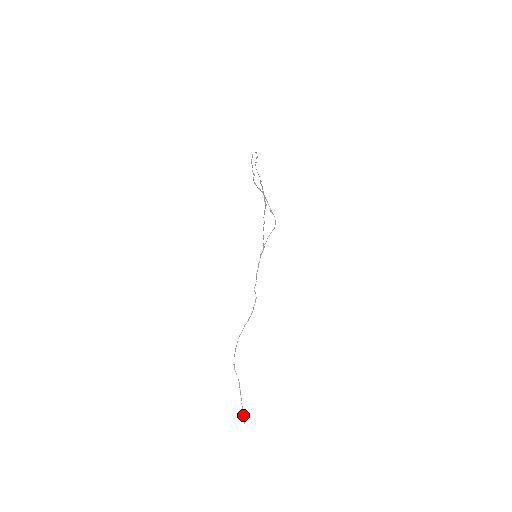
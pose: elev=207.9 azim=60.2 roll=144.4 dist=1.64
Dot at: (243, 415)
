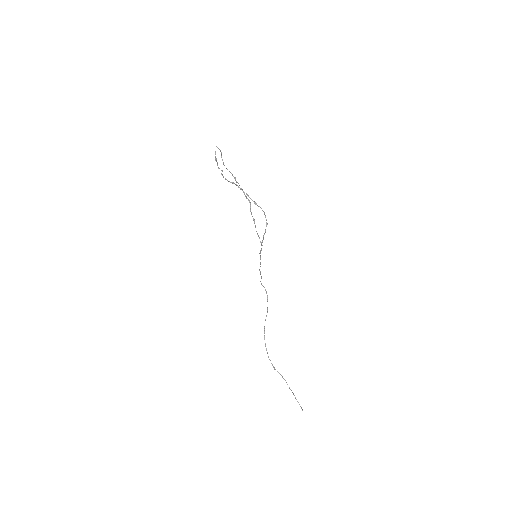
Dot at: (300, 406)
